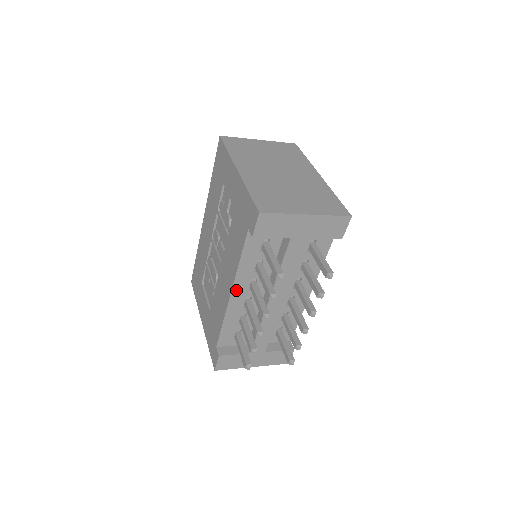
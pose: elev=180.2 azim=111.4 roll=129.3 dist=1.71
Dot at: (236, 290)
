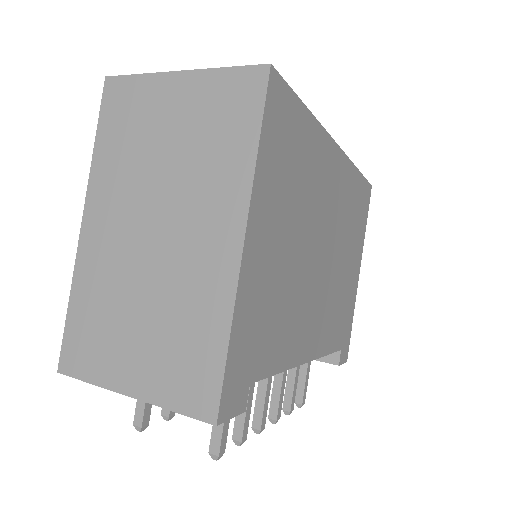
Dot at: occluded
